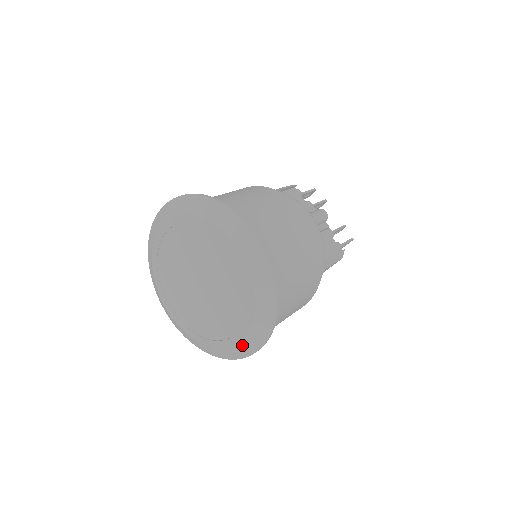
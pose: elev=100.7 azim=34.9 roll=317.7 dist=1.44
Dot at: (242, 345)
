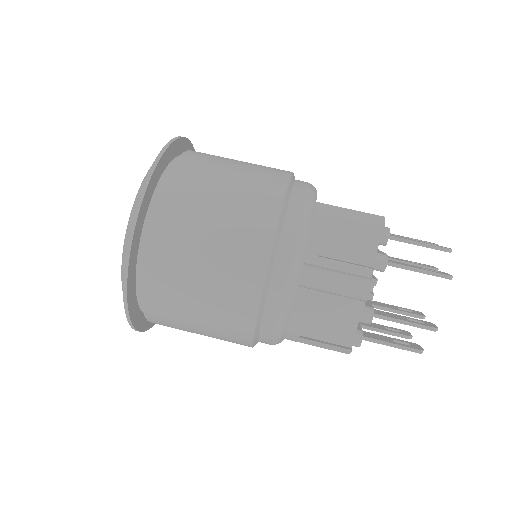
Dot at: occluded
